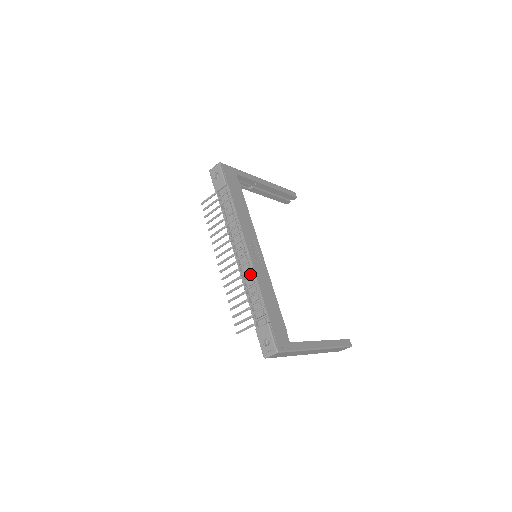
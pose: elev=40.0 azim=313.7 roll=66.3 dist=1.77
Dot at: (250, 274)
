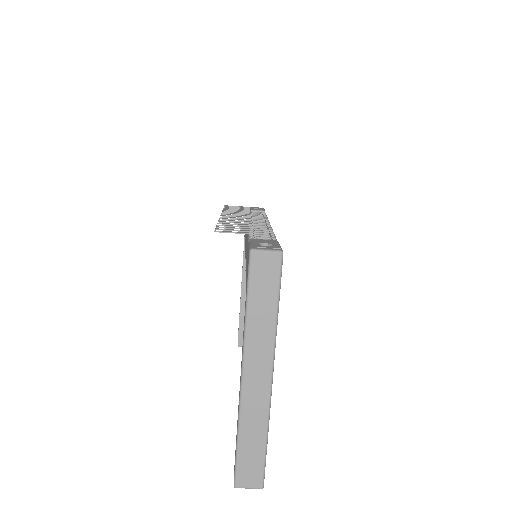
Dot at: (265, 230)
